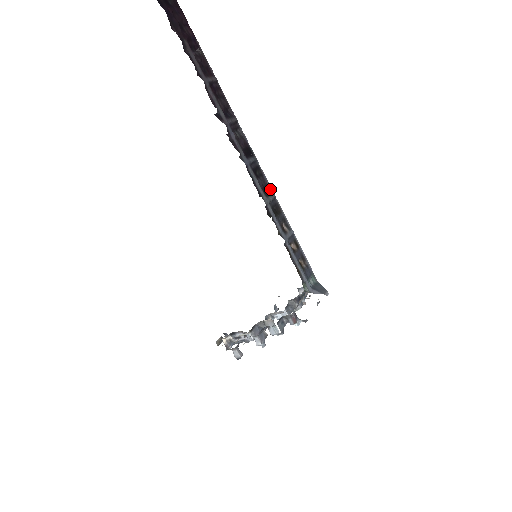
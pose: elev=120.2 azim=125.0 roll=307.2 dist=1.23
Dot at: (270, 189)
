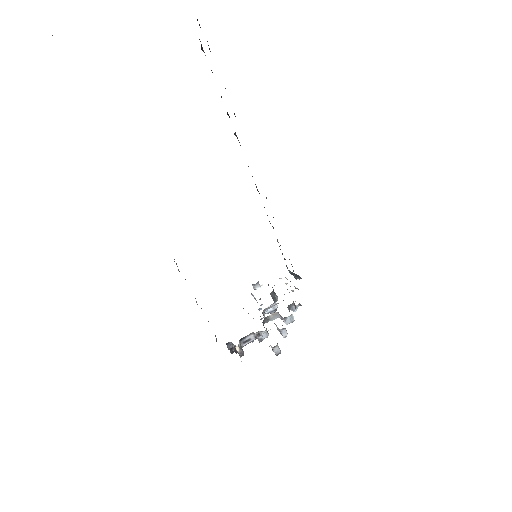
Dot at: (258, 191)
